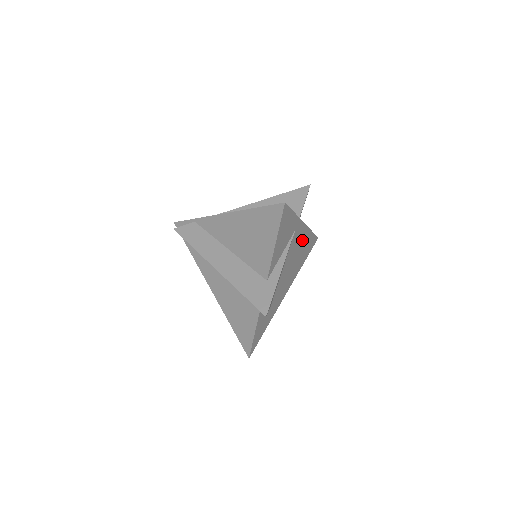
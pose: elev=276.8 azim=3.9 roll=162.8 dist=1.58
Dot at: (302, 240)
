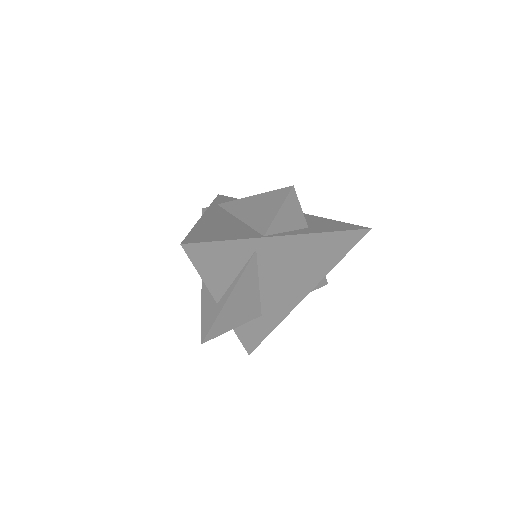
Dot at: (300, 248)
